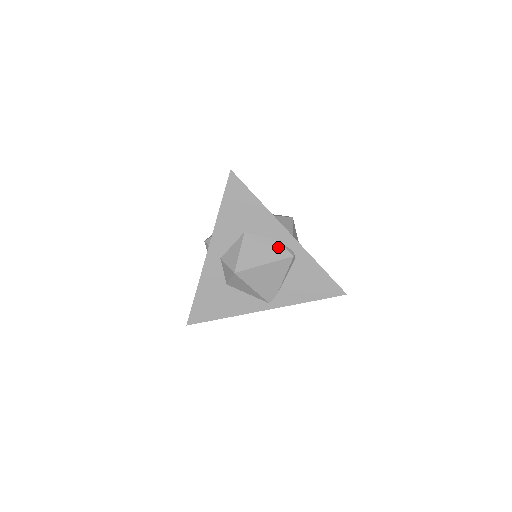
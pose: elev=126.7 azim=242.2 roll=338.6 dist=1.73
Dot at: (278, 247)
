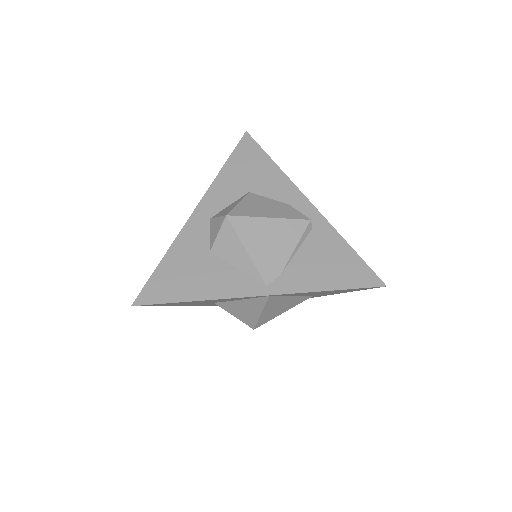
Dot at: (290, 209)
